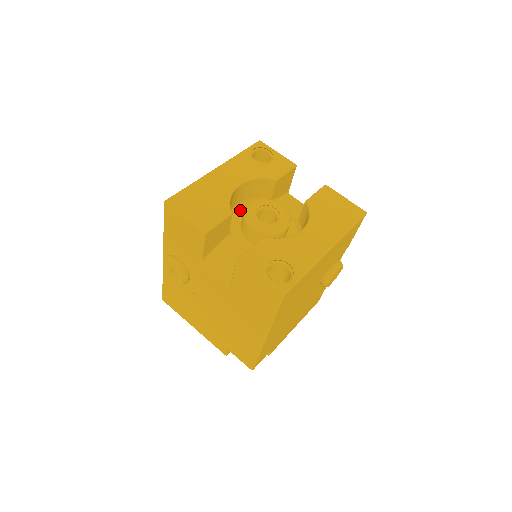
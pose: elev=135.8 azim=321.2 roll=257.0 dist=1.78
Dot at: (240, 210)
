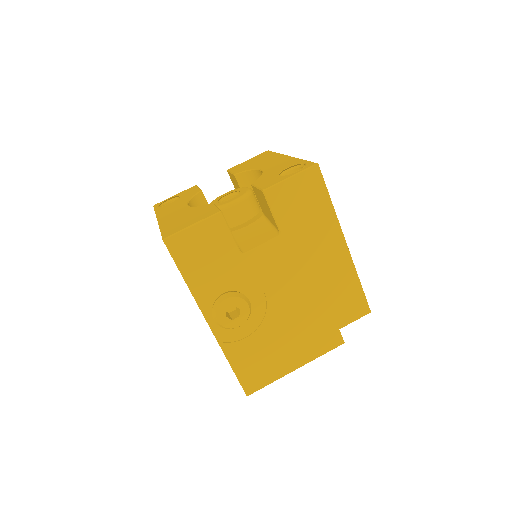
Dot at: occluded
